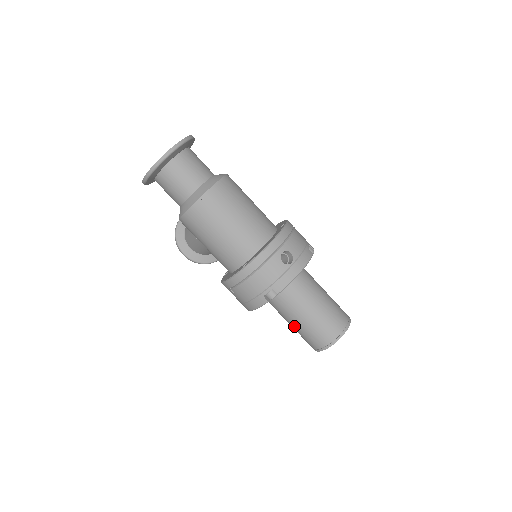
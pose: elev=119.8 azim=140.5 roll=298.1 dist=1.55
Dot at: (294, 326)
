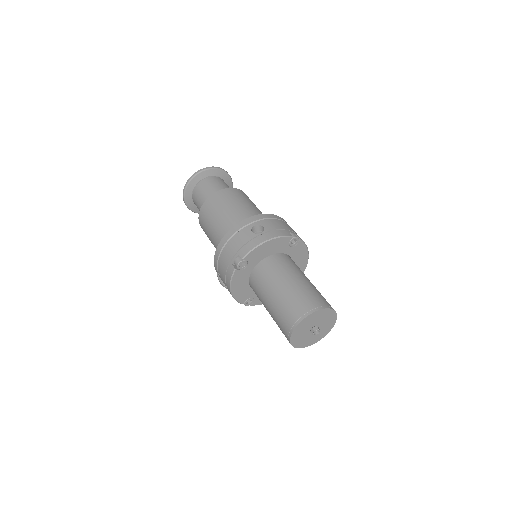
Dot at: (270, 312)
